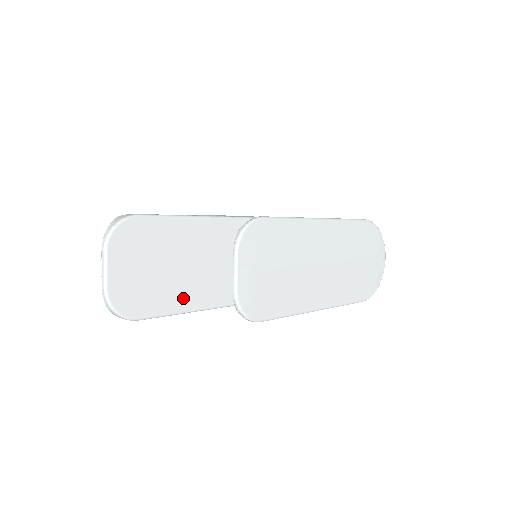
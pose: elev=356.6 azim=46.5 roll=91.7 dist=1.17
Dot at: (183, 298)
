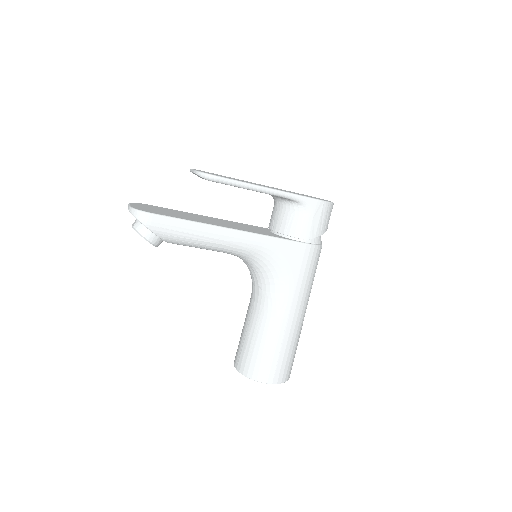
Dot at: (183, 218)
